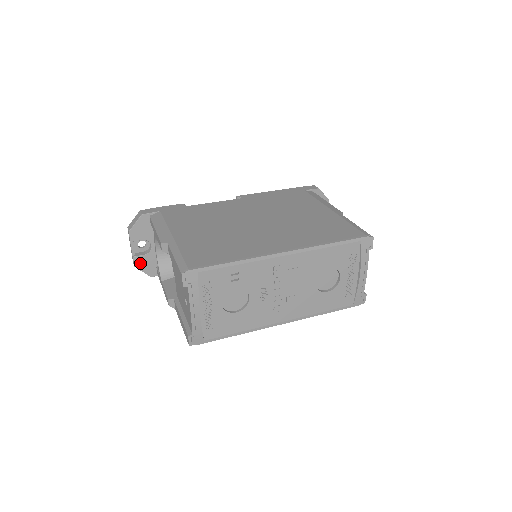
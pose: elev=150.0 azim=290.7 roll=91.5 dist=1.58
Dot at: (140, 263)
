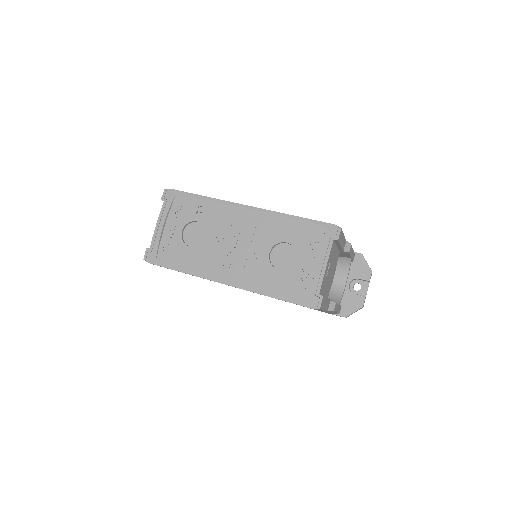
Dot at: occluded
